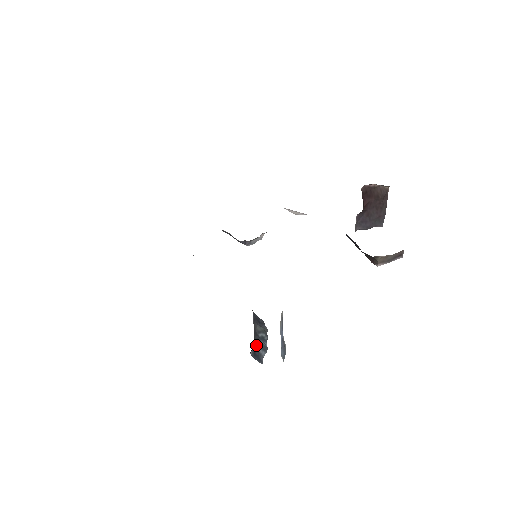
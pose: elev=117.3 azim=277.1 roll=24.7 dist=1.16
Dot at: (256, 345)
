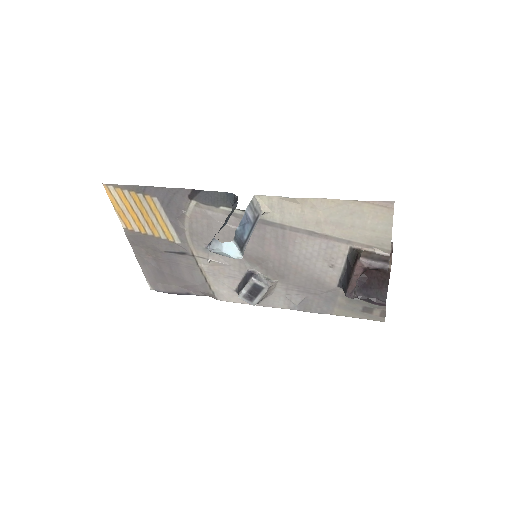
Dot at: occluded
